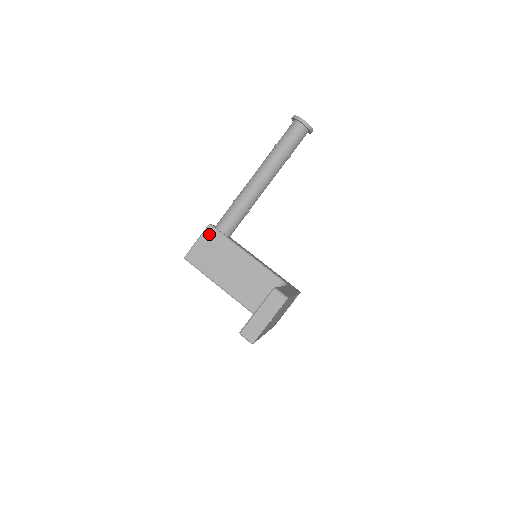
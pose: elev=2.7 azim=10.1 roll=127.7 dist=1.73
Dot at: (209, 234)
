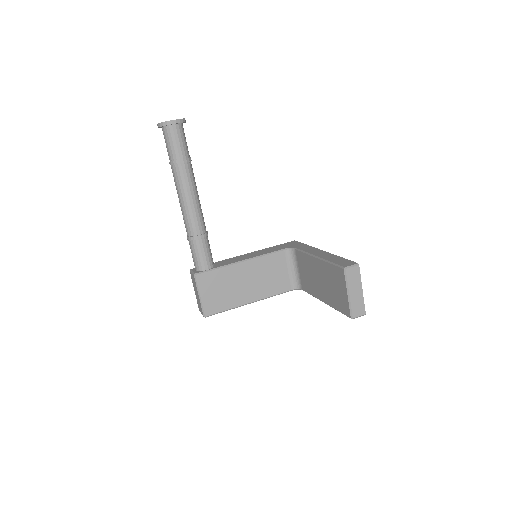
Dot at: (203, 281)
